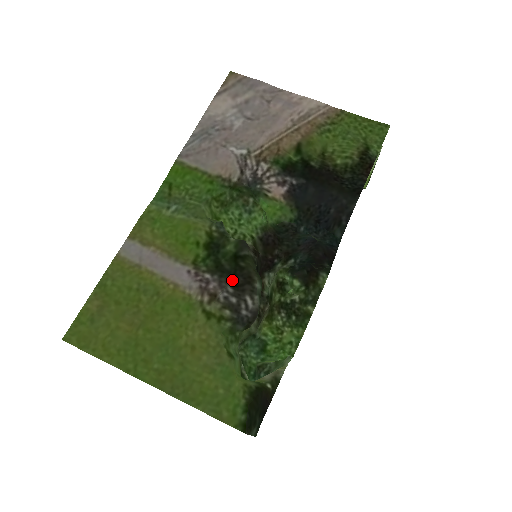
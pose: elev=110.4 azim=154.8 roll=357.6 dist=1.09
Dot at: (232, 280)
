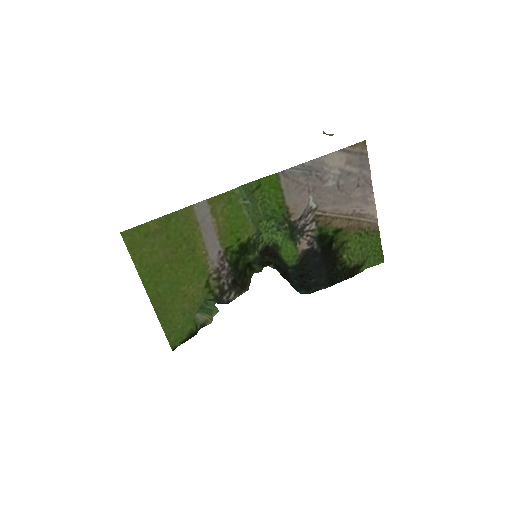
Dot at: (235, 277)
